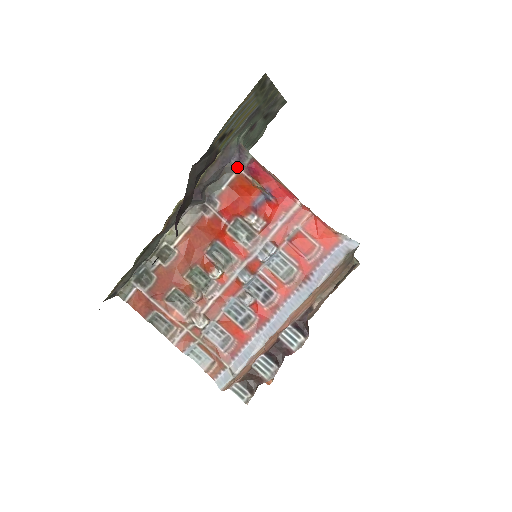
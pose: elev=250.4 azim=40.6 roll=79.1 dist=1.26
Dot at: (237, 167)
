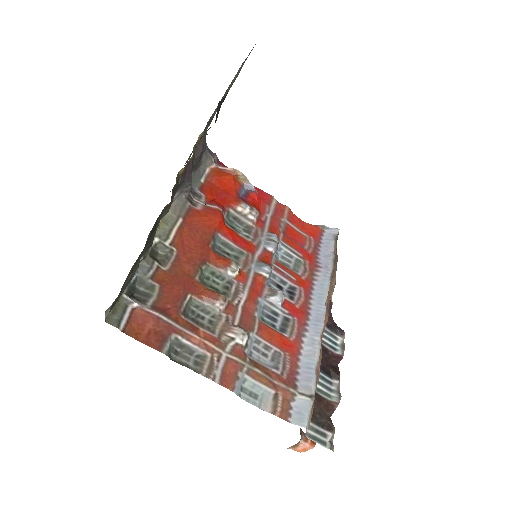
Dot at: (212, 158)
